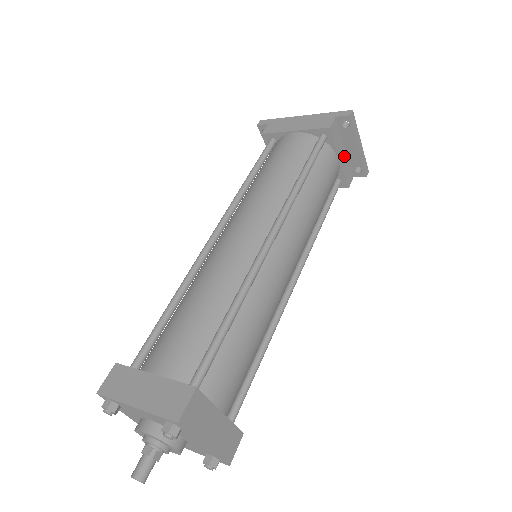
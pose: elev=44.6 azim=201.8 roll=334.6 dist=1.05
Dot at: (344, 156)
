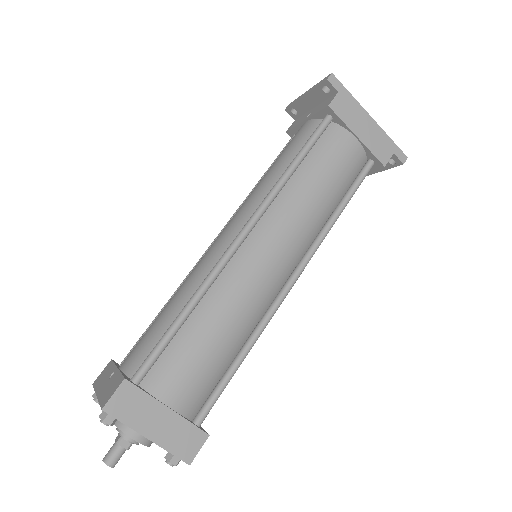
Dot at: occluded
